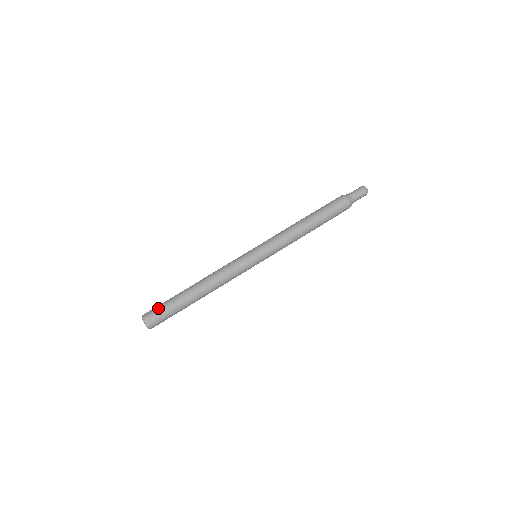
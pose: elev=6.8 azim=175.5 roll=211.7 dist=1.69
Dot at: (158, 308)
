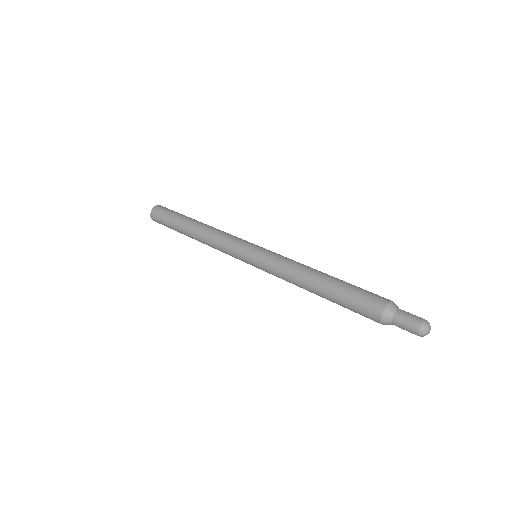
Dot at: (167, 210)
